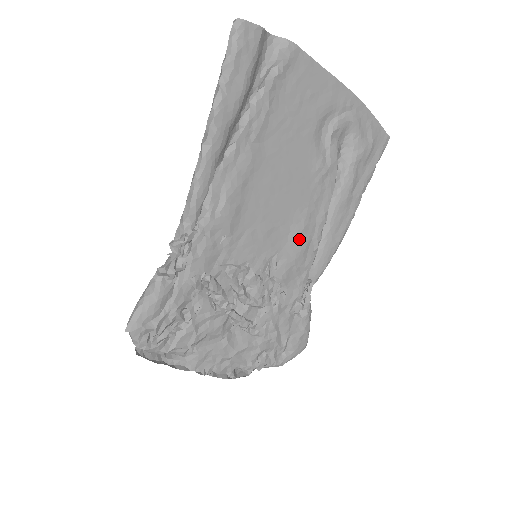
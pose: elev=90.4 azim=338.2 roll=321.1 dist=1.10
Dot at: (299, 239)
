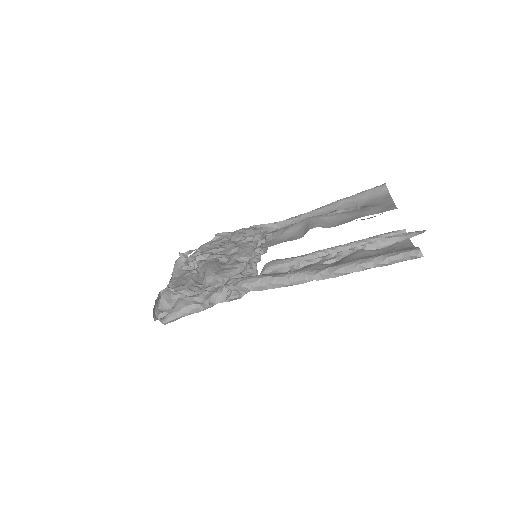
Dot at: occluded
